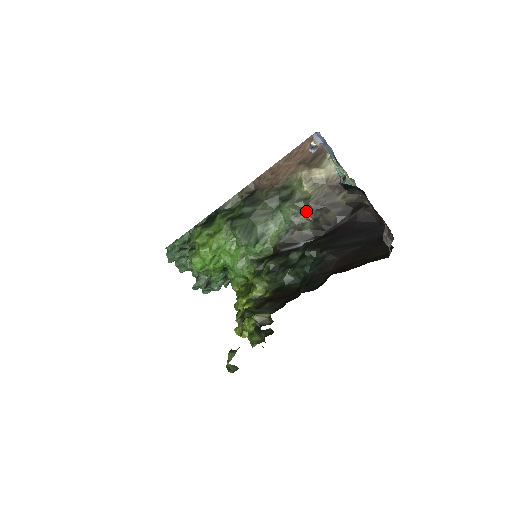
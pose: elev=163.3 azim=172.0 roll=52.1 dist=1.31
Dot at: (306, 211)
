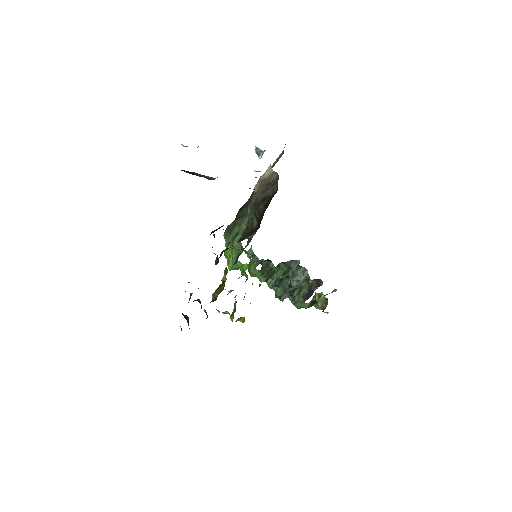
Dot at: (253, 208)
